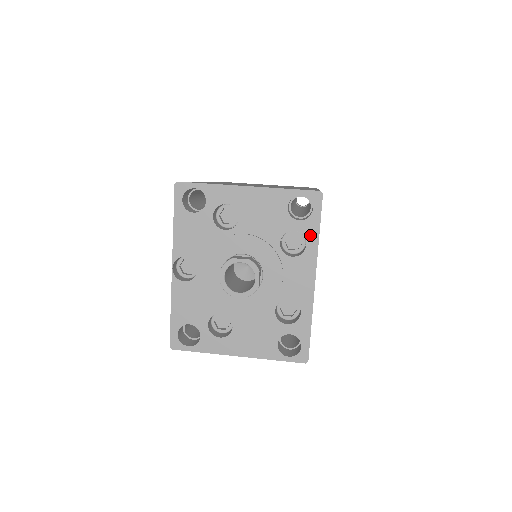
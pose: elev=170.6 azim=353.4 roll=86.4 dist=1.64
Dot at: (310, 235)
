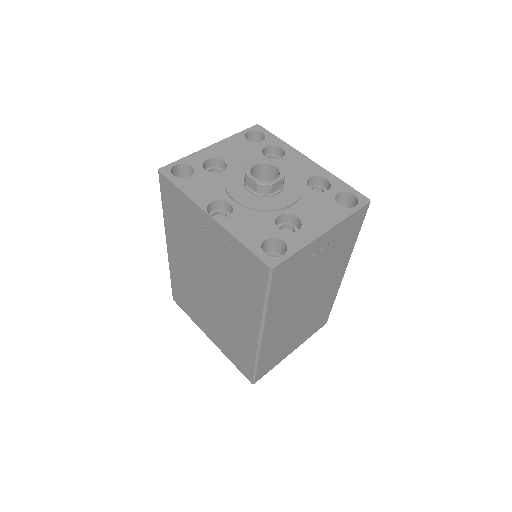
Dot at: (277, 143)
